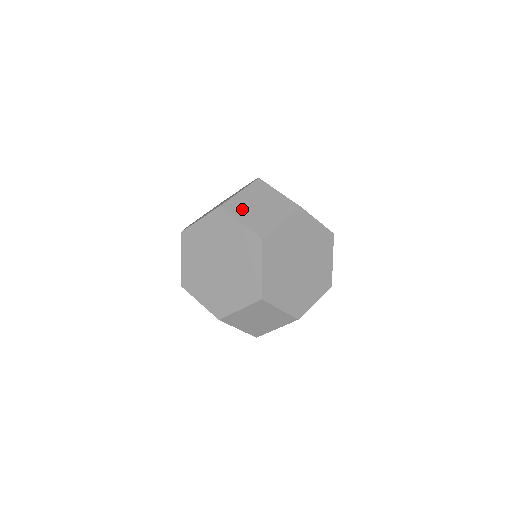
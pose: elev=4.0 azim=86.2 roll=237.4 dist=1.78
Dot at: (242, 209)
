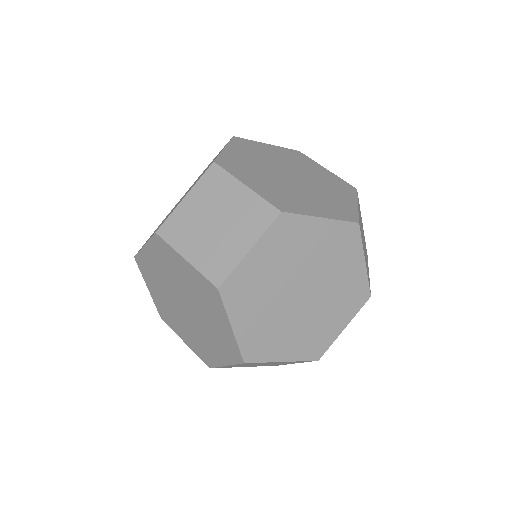
Dot at: occluded
